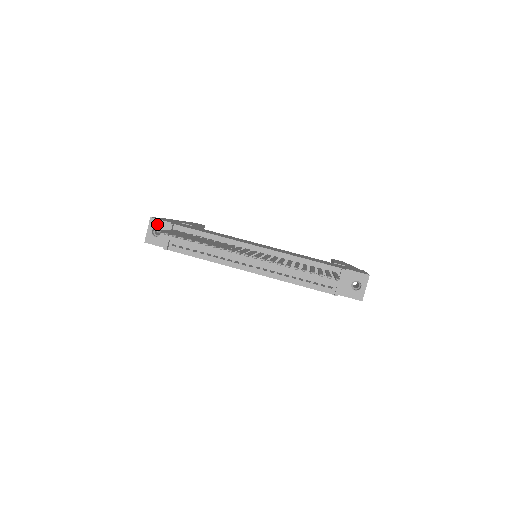
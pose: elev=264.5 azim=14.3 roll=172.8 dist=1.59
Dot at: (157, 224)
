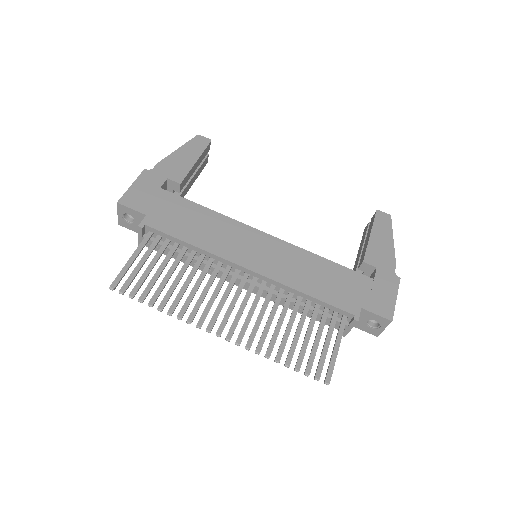
Dot at: (127, 211)
